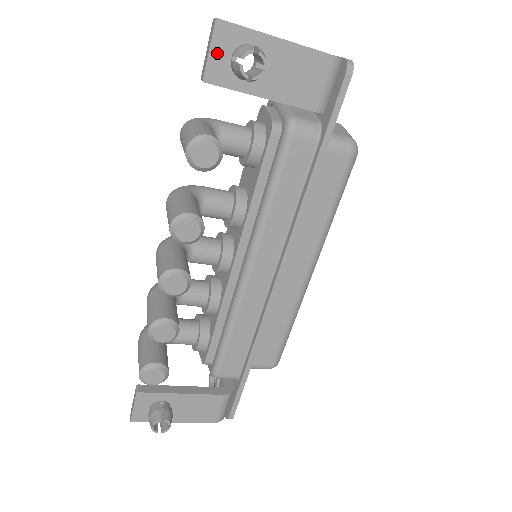
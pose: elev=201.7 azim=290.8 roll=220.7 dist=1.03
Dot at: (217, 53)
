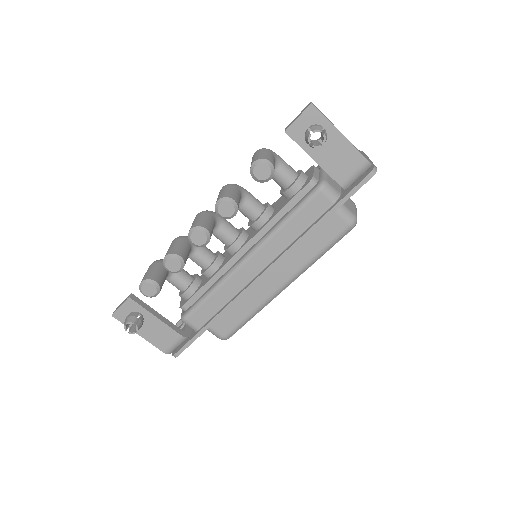
Dot at: (302, 121)
